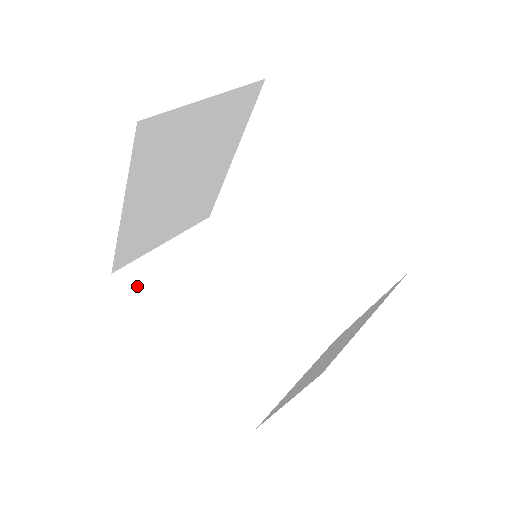
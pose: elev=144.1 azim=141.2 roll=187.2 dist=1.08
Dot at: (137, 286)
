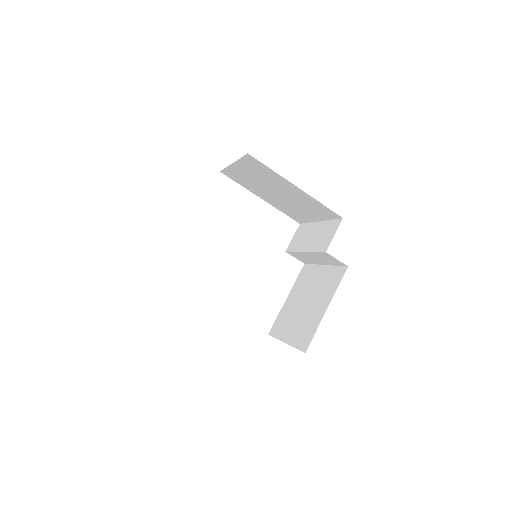
Dot at: occluded
